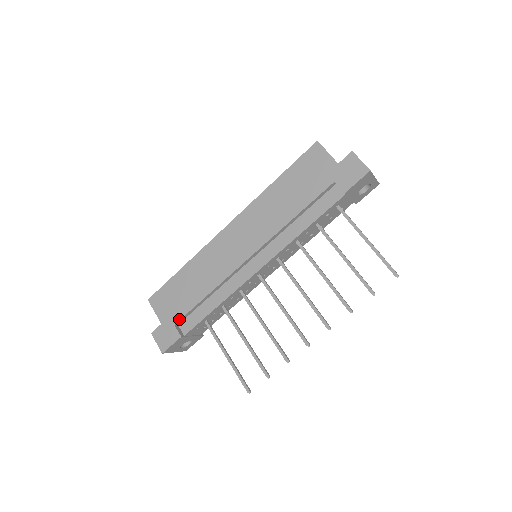
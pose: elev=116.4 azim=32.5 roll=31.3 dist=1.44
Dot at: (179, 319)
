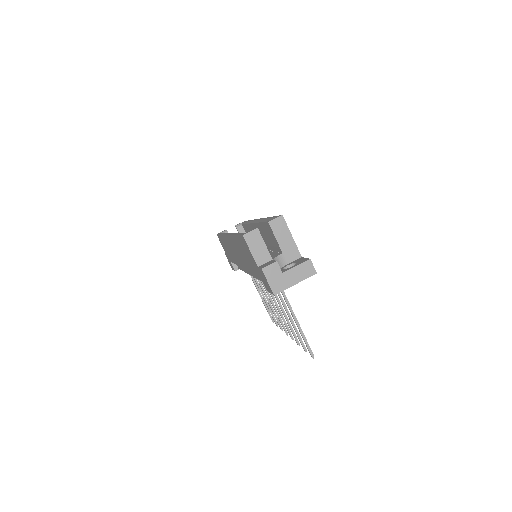
Dot at: occluded
